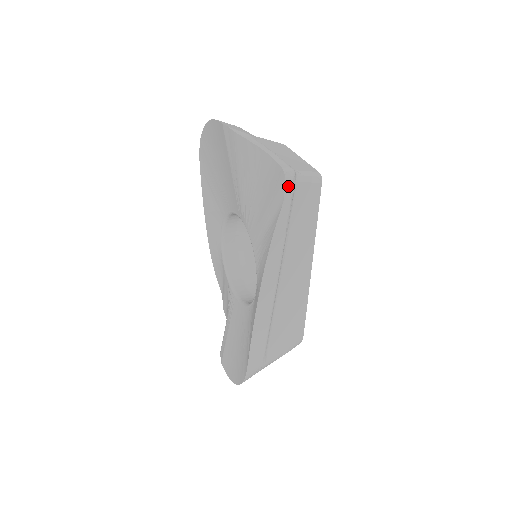
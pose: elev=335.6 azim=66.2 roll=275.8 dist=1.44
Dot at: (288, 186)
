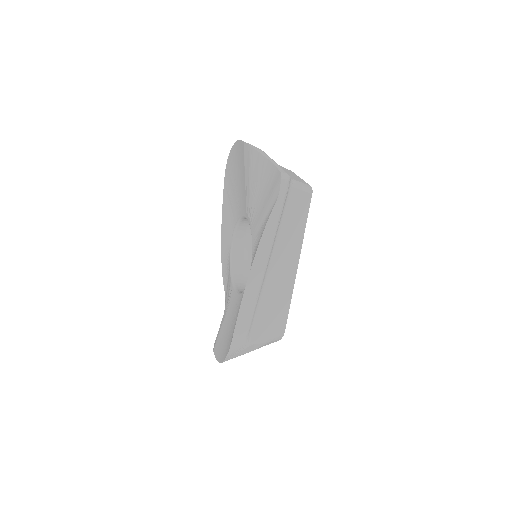
Dot at: (283, 186)
